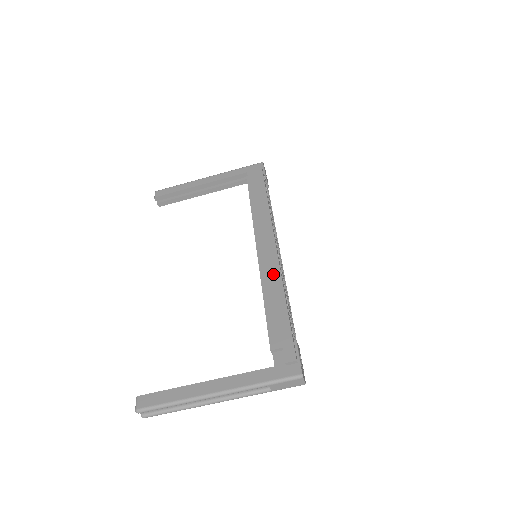
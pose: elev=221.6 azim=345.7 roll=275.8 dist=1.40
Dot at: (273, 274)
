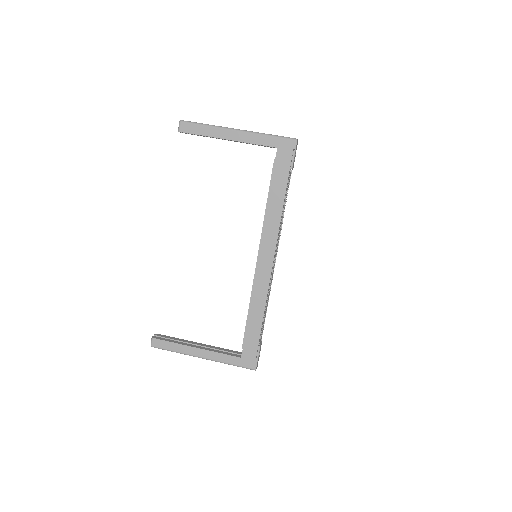
Dot at: (262, 291)
